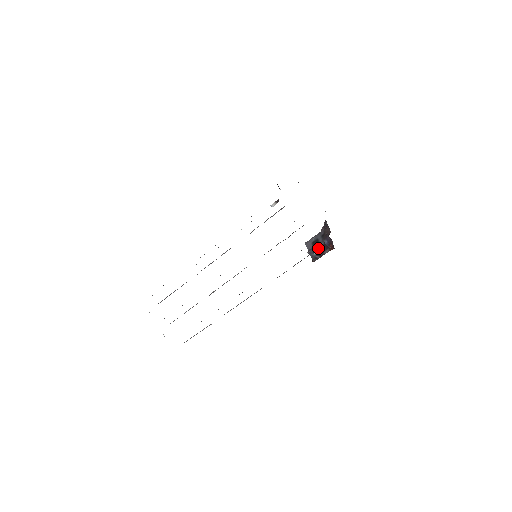
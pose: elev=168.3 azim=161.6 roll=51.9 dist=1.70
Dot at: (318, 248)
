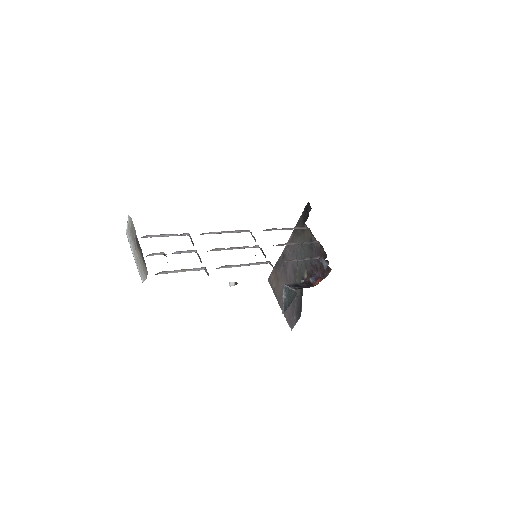
Dot at: (300, 286)
